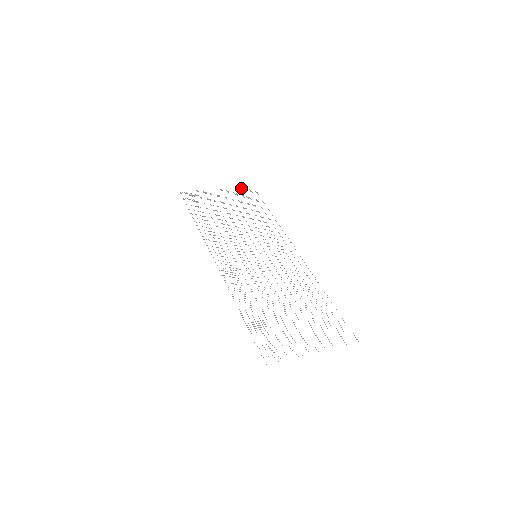
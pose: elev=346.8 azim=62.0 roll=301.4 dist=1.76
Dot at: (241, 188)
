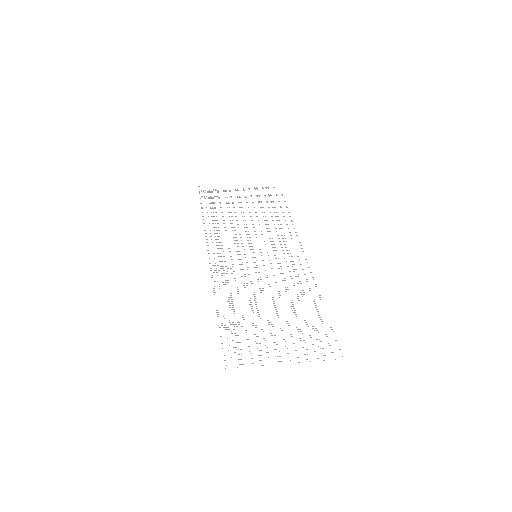
Dot at: (265, 187)
